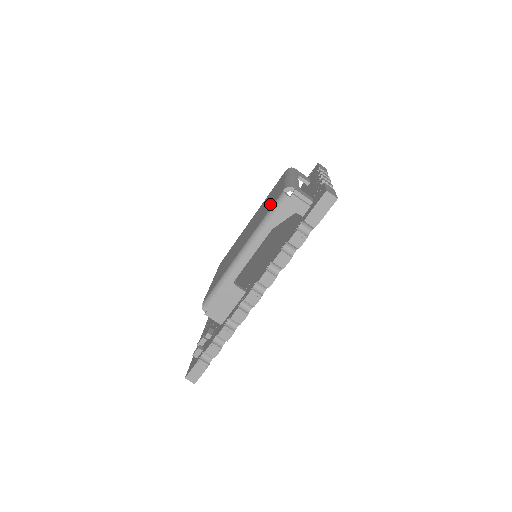
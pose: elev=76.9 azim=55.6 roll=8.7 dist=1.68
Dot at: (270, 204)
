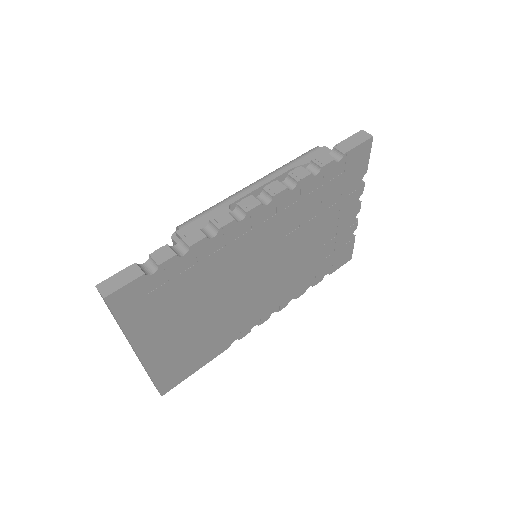
Dot at: occluded
